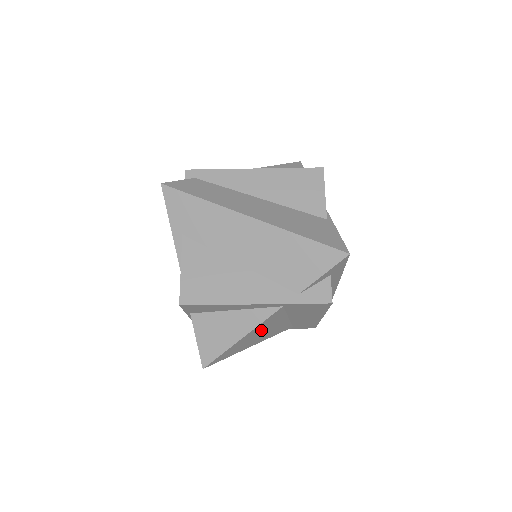
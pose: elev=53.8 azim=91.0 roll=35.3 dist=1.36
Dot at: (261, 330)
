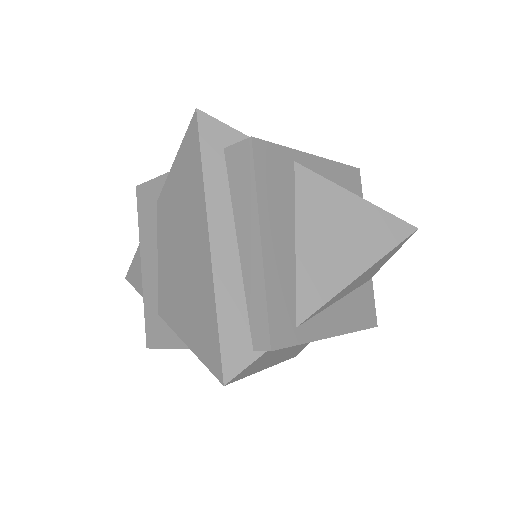
Dot at: occluded
